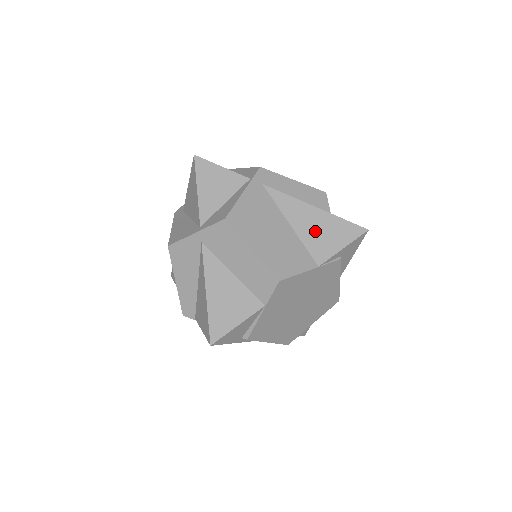
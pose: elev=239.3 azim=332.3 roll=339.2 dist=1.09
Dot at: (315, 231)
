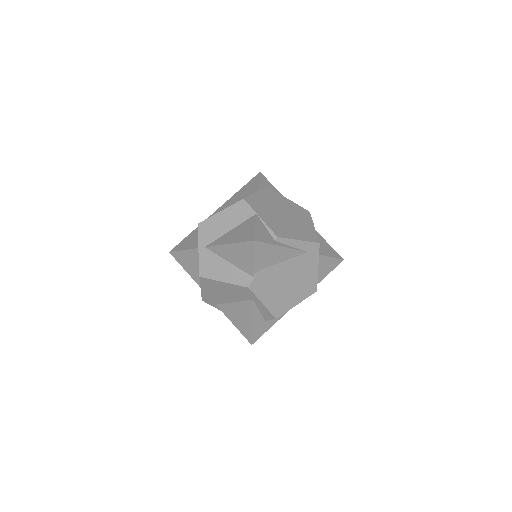
Dot at: (242, 194)
